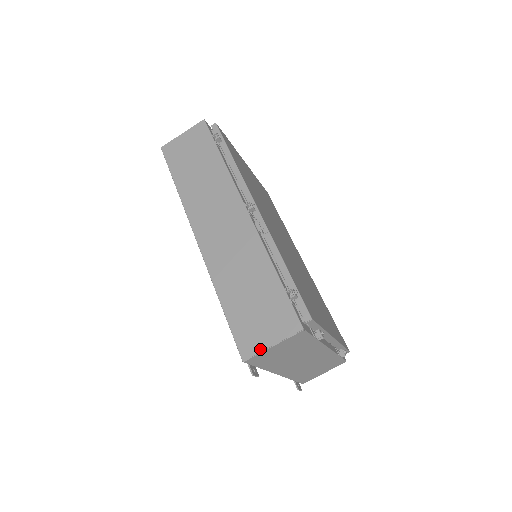
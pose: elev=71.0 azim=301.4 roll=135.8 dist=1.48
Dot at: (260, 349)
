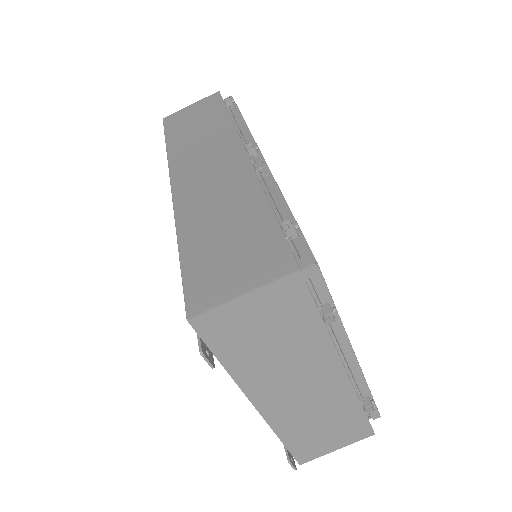
Dot at: (220, 300)
